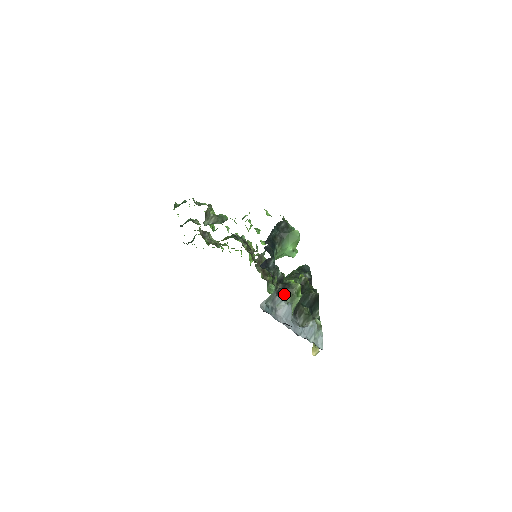
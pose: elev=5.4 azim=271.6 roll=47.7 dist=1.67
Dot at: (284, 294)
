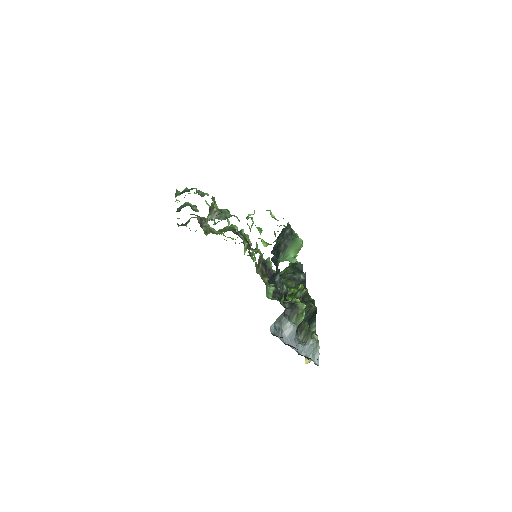
Dot at: (290, 314)
